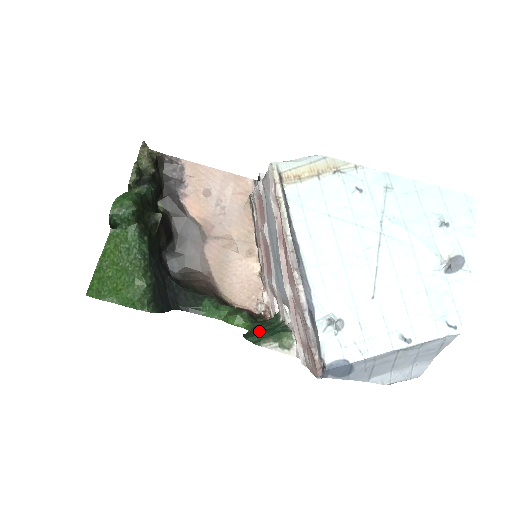
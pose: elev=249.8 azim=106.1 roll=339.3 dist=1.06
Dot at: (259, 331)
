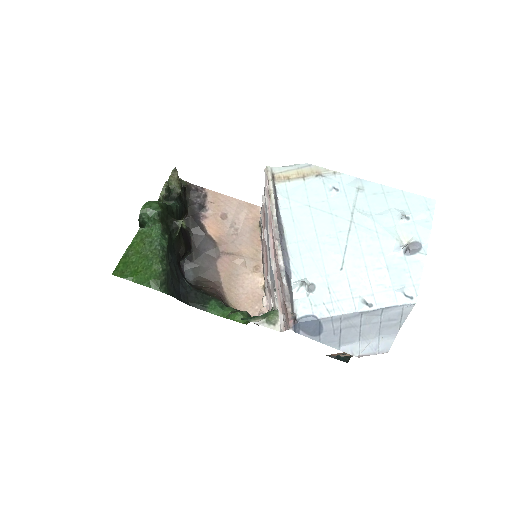
Dot at: occluded
